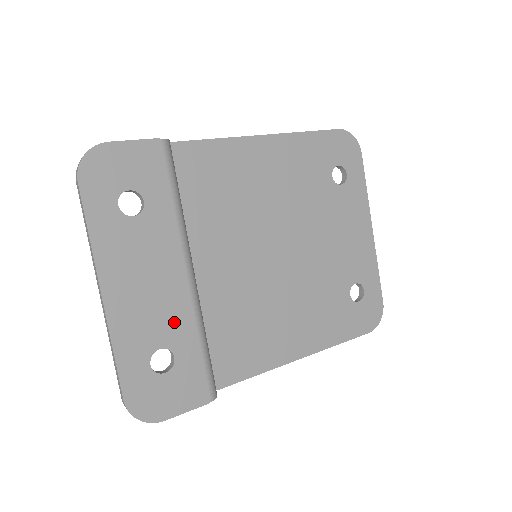
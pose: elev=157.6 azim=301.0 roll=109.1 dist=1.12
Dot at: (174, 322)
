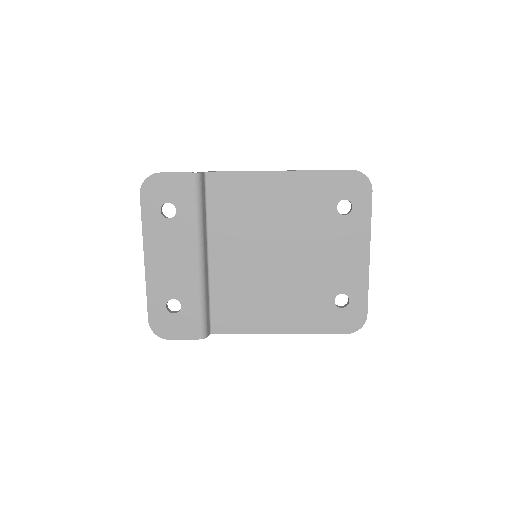
Dot at: (184, 286)
